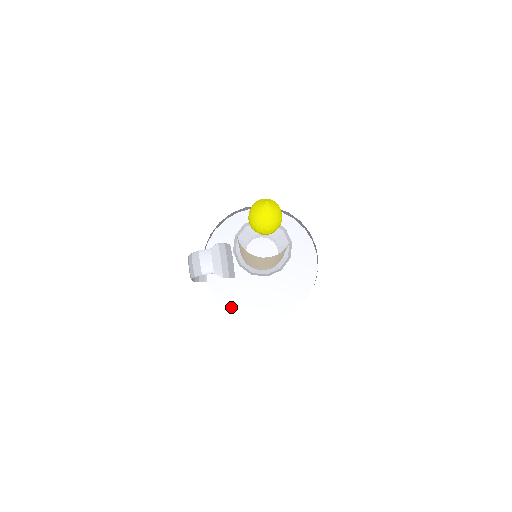
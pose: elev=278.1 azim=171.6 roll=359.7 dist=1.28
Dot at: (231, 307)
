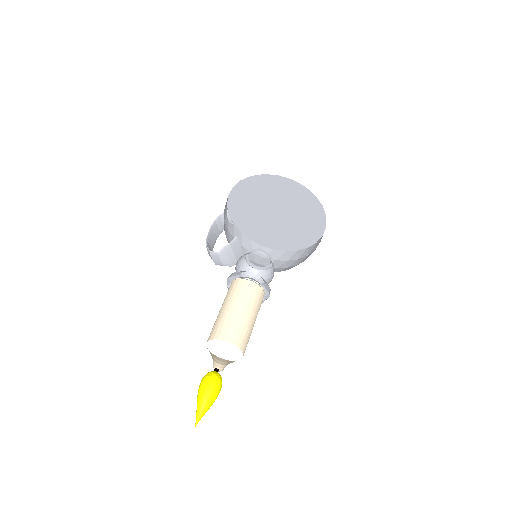
Dot at: (255, 239)
